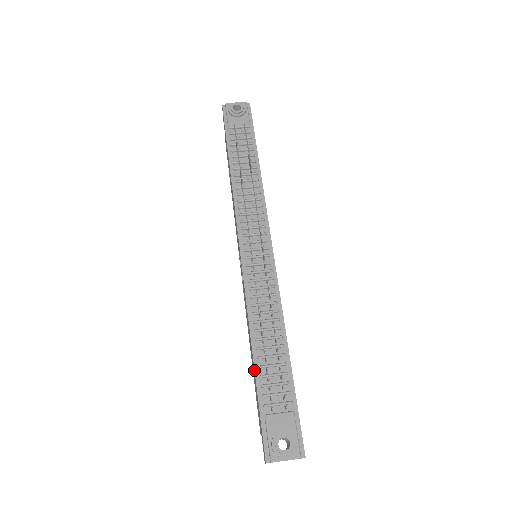
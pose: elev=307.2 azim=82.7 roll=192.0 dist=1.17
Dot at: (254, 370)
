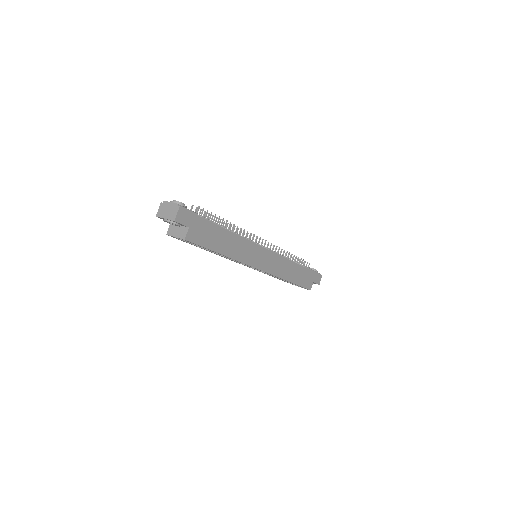
Dot at: occluded
